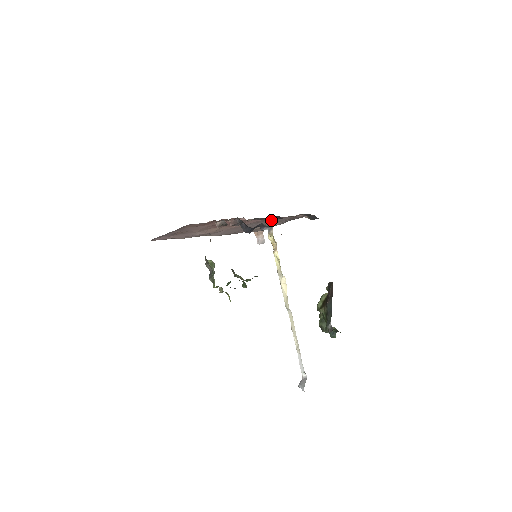
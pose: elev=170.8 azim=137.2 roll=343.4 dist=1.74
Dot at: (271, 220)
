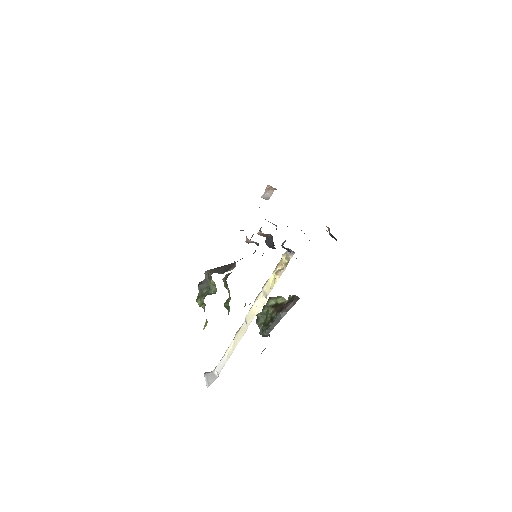
Dot at: occluded
